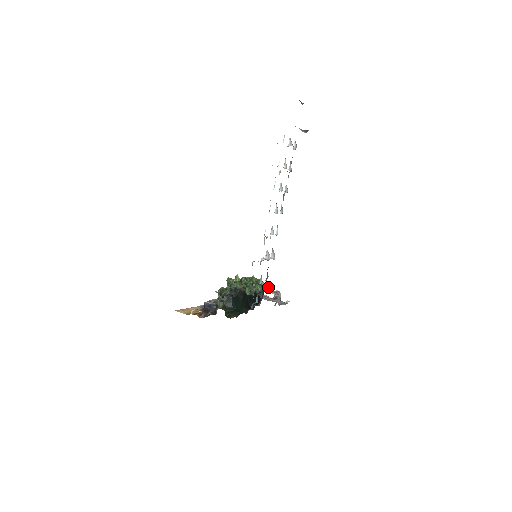
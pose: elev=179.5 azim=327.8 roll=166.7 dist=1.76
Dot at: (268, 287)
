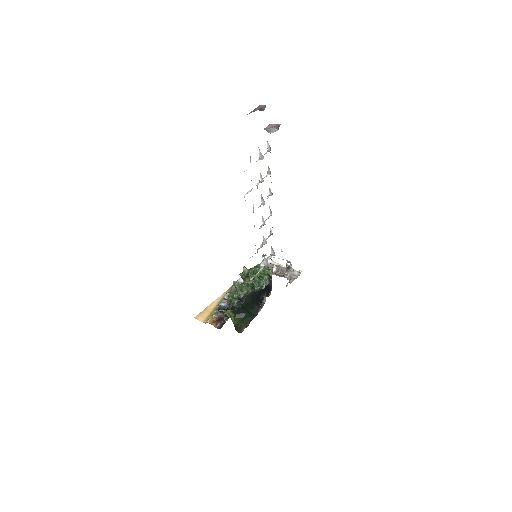
Dot at: (279, 258)
